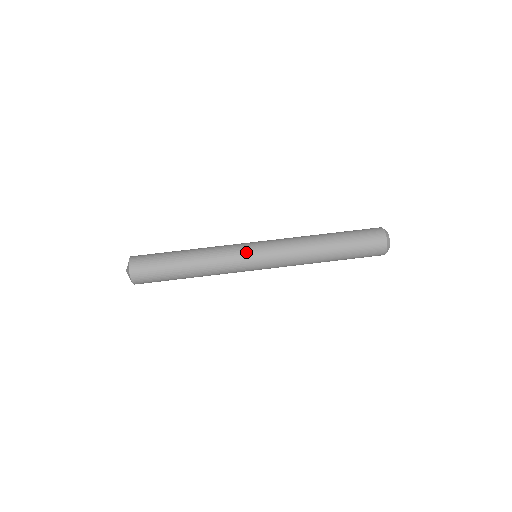
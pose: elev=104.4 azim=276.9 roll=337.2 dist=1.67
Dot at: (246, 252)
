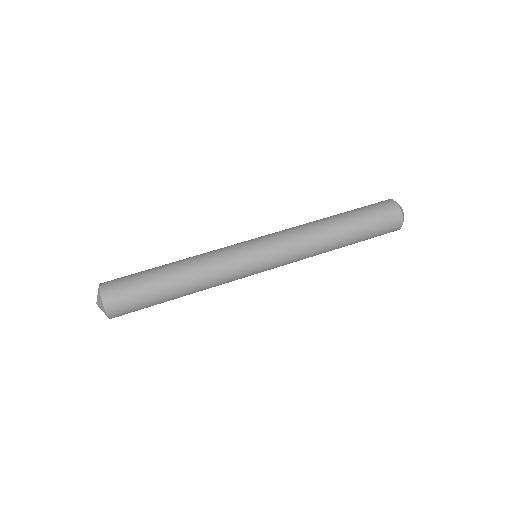
Dot at: occluded
